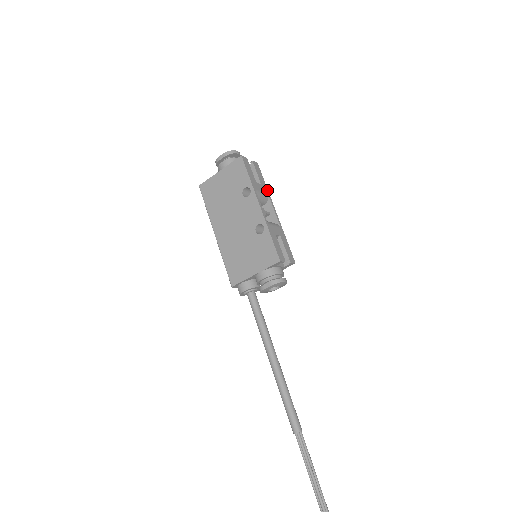
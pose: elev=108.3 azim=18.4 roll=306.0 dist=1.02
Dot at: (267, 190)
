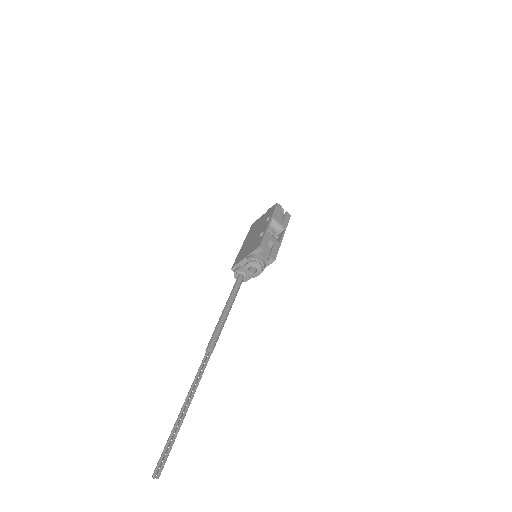
Dot at: (286, 227)
